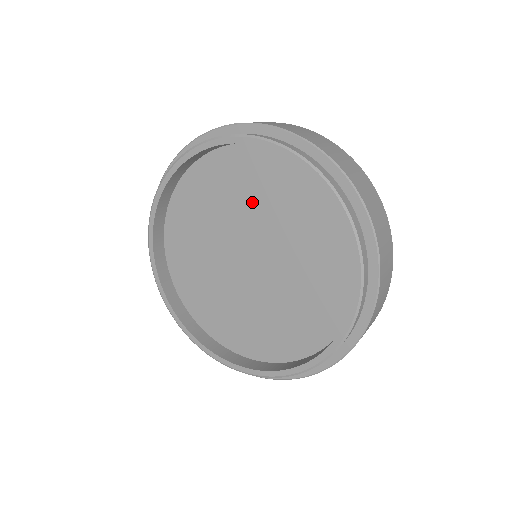
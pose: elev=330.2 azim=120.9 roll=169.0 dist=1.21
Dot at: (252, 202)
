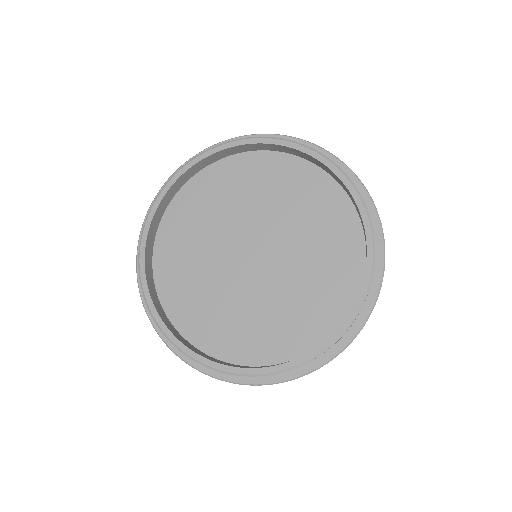
Dot at: (273, 203)
